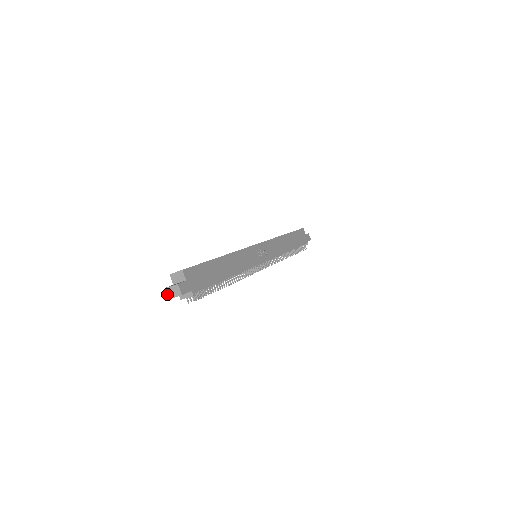
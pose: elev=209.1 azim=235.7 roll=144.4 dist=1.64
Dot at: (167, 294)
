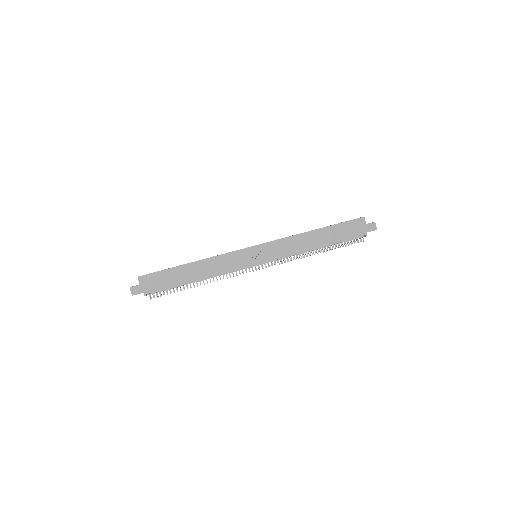
Dot at: occluded
